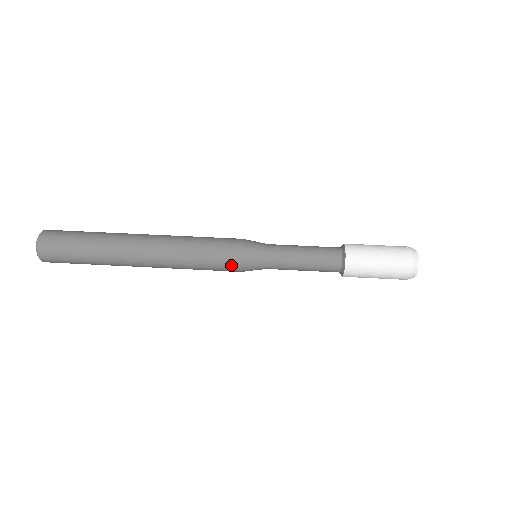
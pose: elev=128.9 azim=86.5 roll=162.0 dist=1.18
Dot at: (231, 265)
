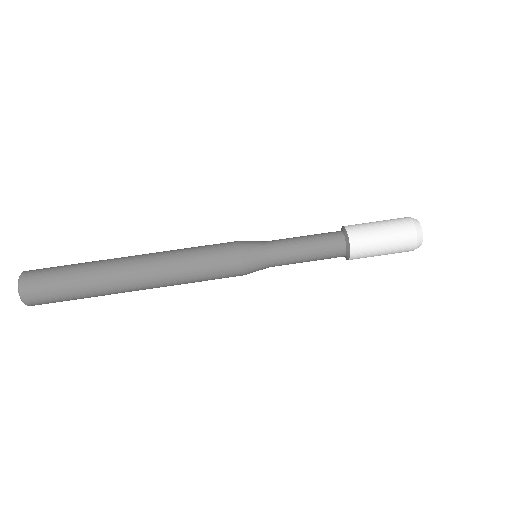
Dot at: (233, 269)
